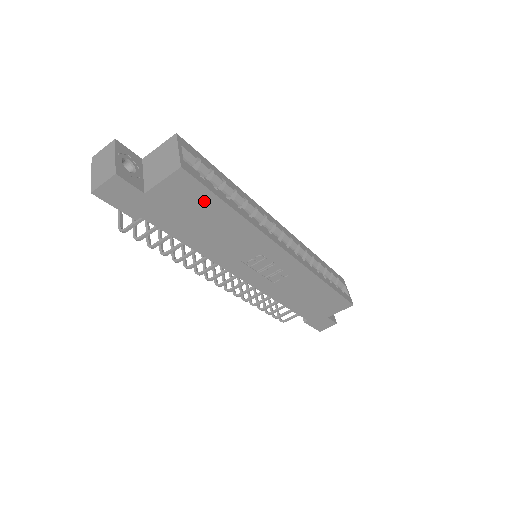
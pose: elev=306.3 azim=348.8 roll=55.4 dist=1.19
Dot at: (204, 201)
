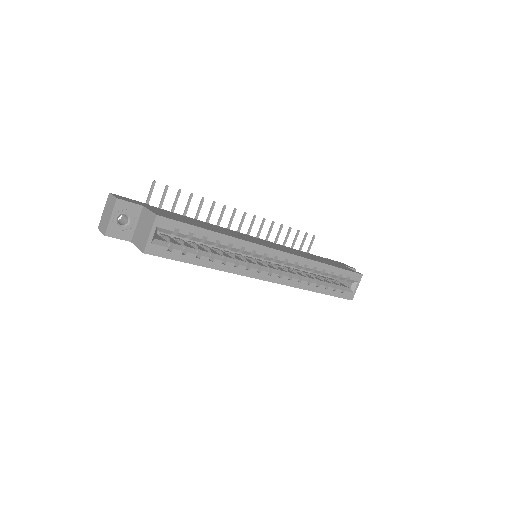
Dot at: occluded
